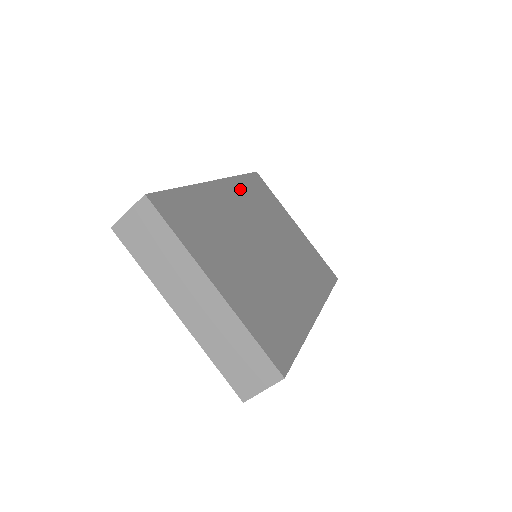
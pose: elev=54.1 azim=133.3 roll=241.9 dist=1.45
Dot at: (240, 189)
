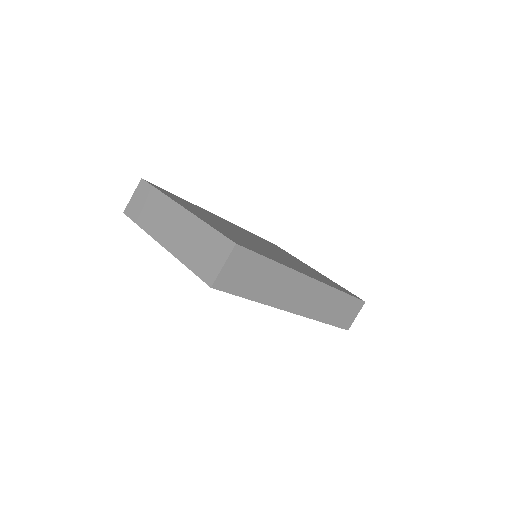
Dot at: (248, 232)
